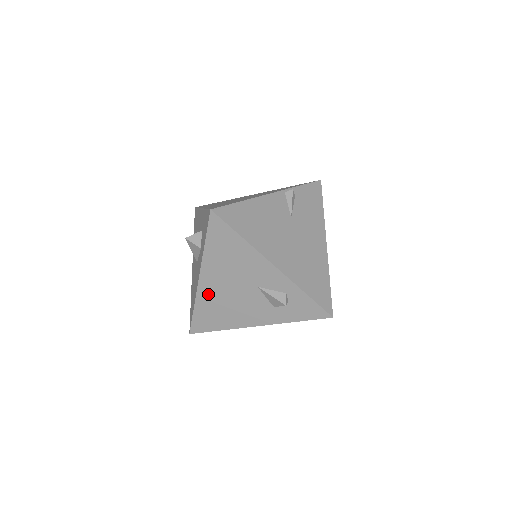
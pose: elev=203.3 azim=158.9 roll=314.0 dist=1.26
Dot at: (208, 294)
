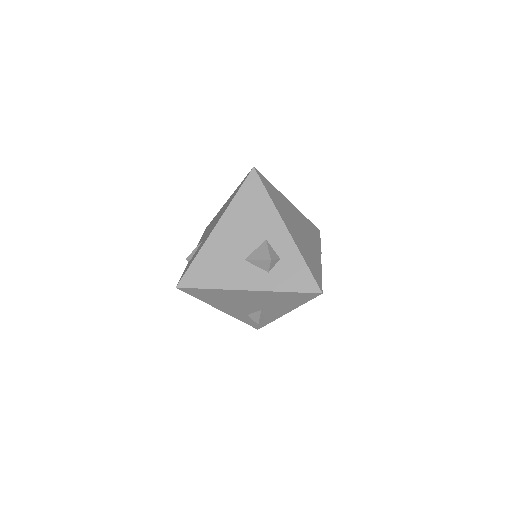
Dot at: (234, 294)
